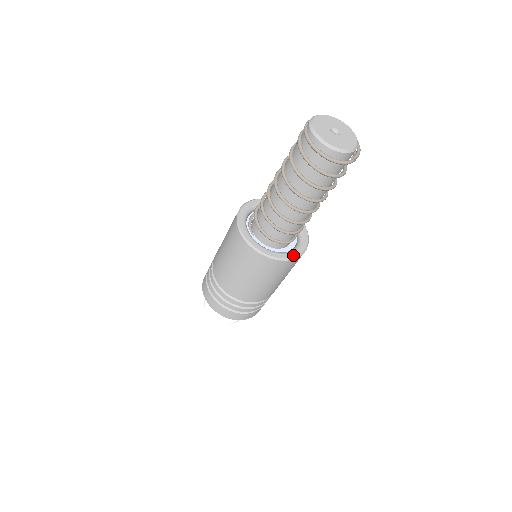
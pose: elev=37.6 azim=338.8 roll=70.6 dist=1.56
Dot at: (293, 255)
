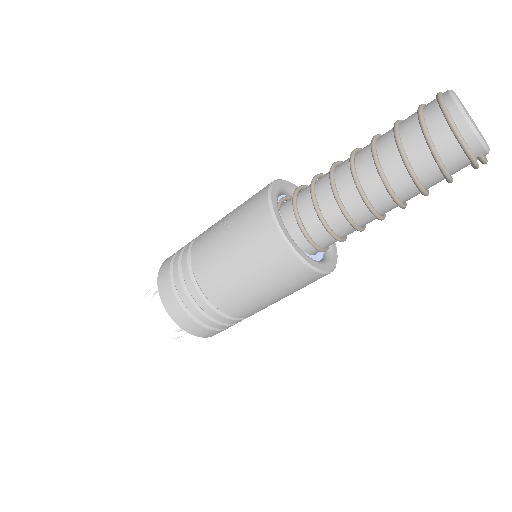
Dot at: (310, 261)
